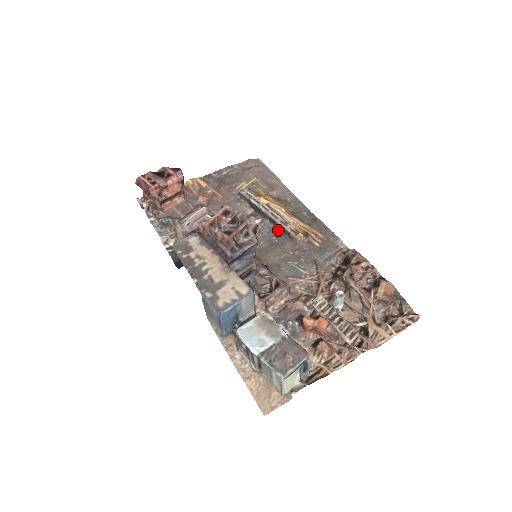
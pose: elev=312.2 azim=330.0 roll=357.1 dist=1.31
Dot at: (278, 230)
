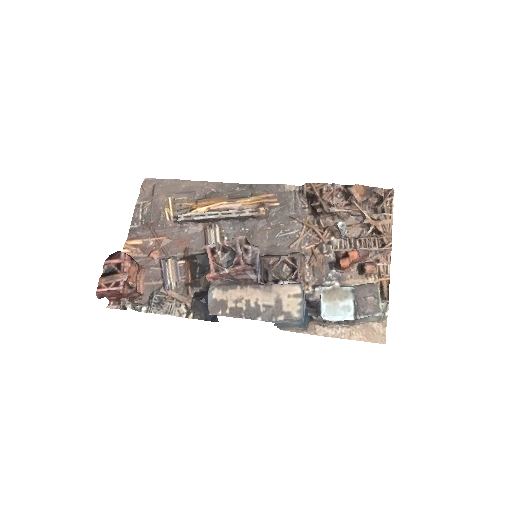
Dot at: (239, 221)
